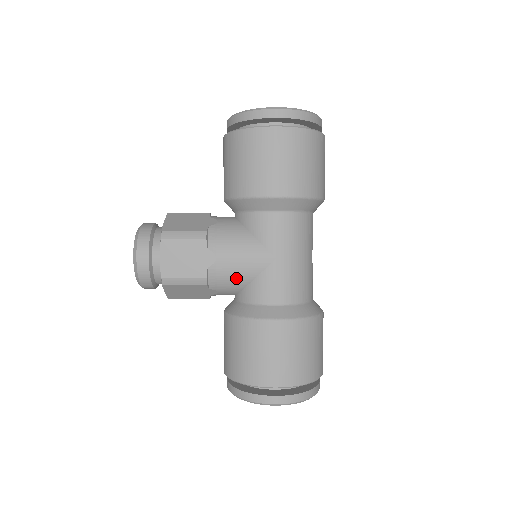
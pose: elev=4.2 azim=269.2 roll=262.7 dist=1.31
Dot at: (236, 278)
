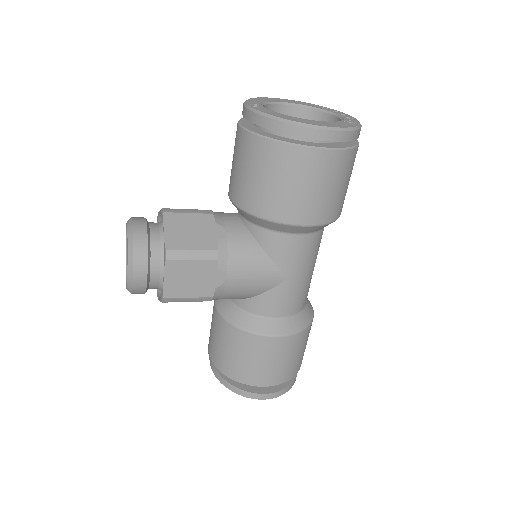
Dot at: (242, 294)
